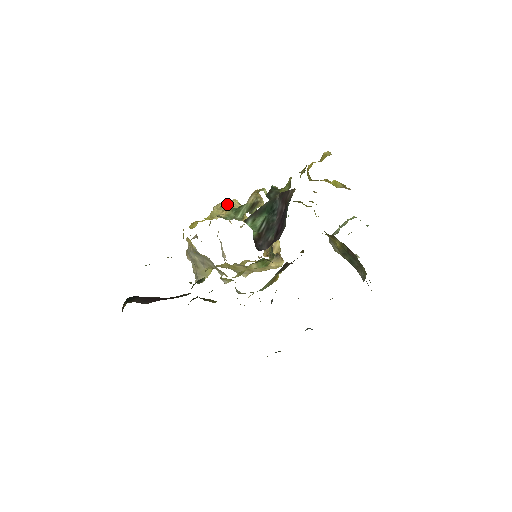
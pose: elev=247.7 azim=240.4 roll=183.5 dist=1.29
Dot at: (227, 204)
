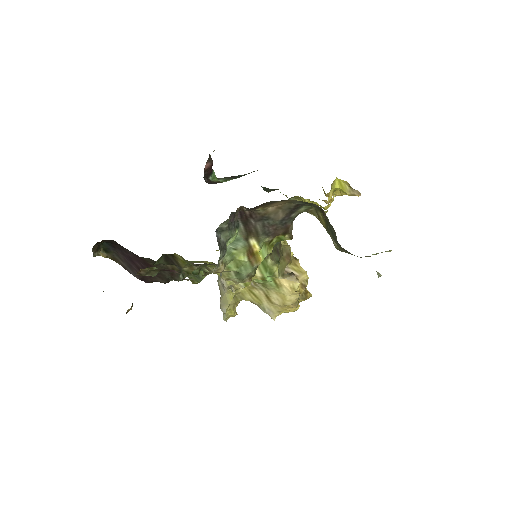
Dot at: occluded
